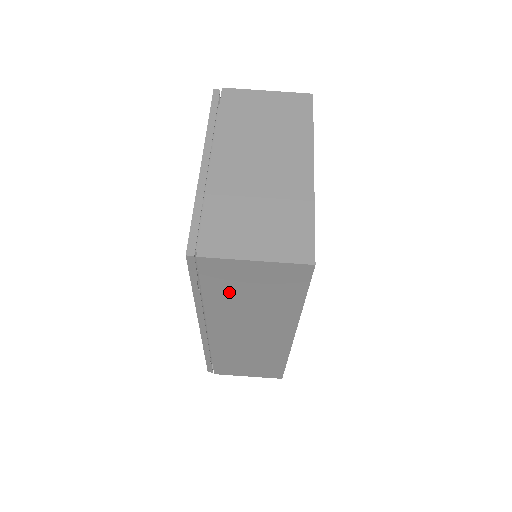
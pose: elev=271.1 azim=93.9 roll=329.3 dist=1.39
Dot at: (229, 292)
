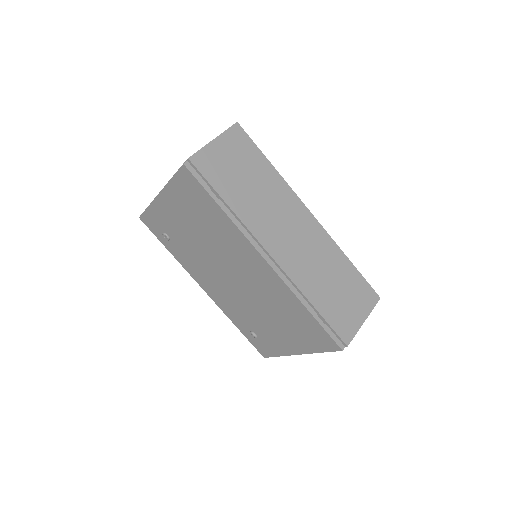
Dot at: (233, 185)
